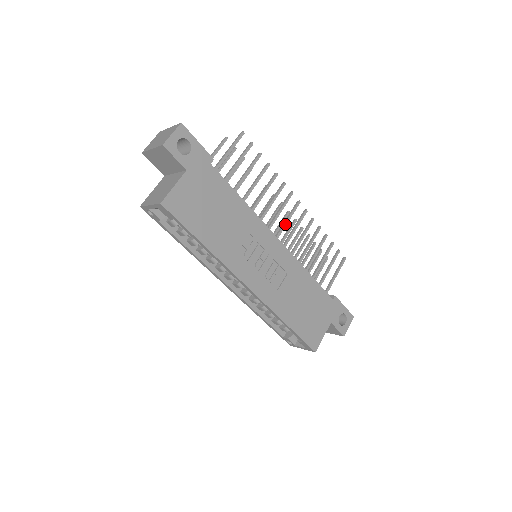
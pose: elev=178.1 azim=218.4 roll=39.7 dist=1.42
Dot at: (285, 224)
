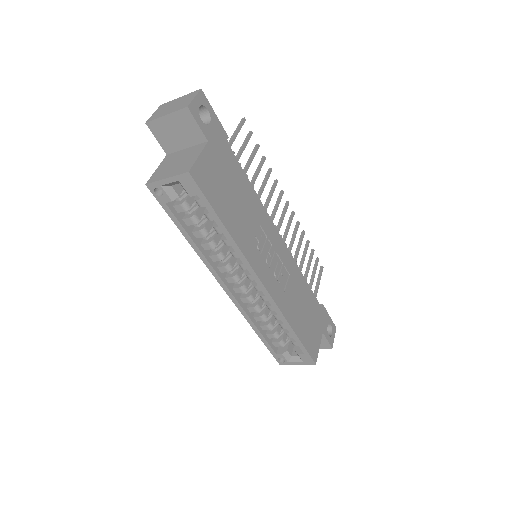
Dot at: (281, 222)
